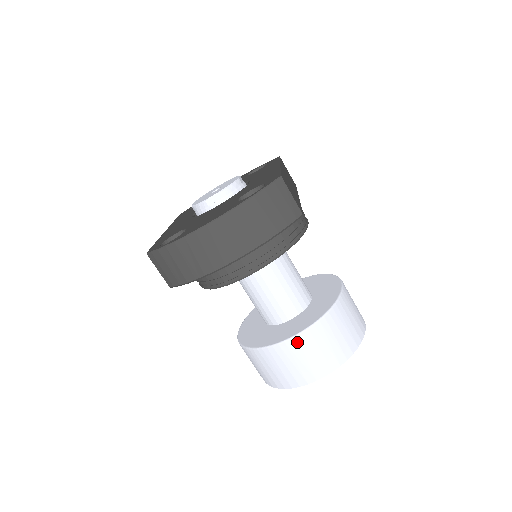
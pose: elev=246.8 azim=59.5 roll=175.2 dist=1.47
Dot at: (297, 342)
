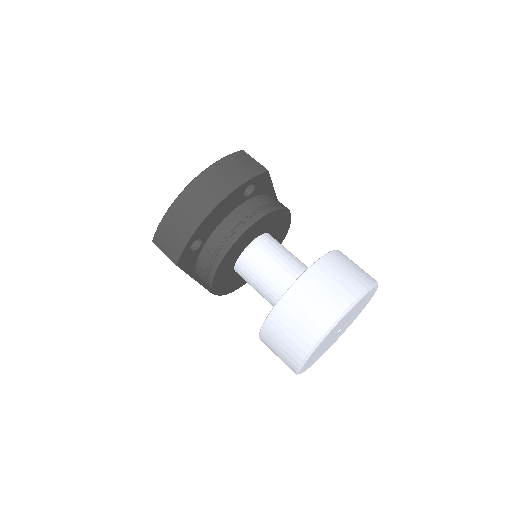
Dot at: (303, 283)
